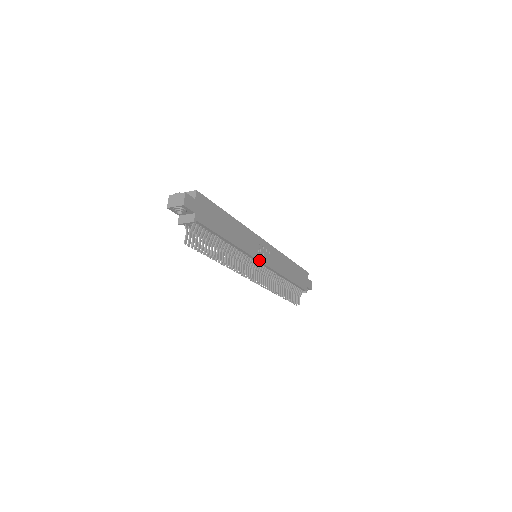
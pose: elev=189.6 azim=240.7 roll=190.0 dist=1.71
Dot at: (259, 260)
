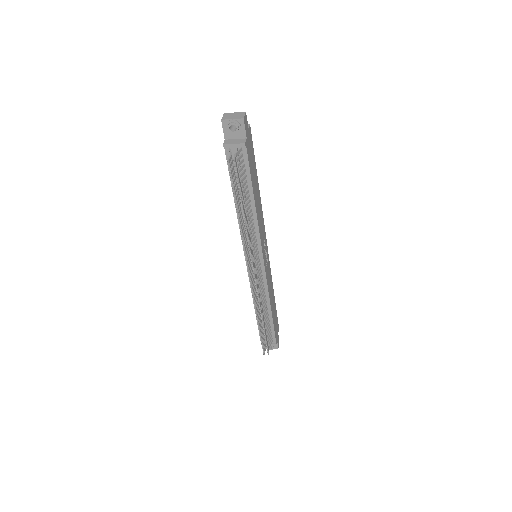
Dot at: (263, 255)
